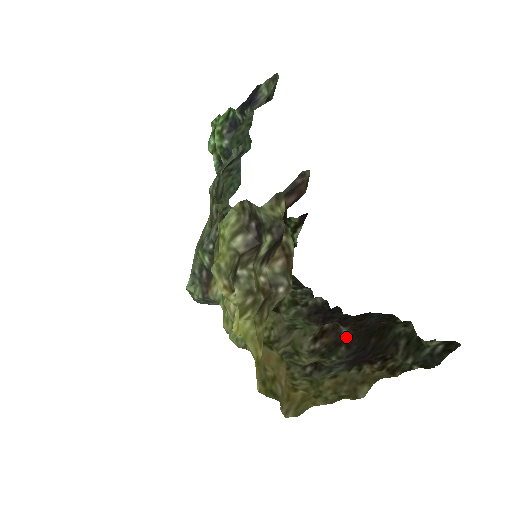
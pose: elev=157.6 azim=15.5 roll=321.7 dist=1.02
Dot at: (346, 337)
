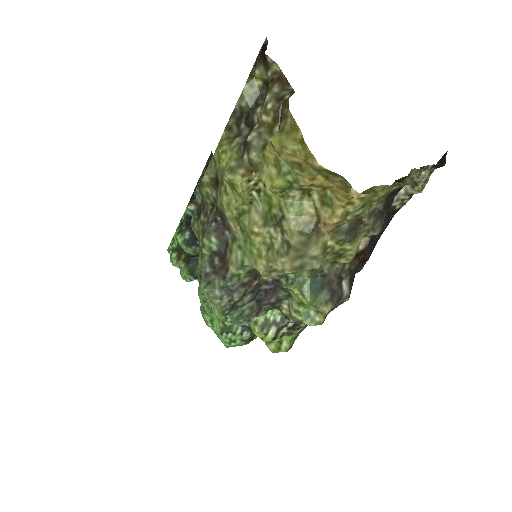
Dot at: occluded
